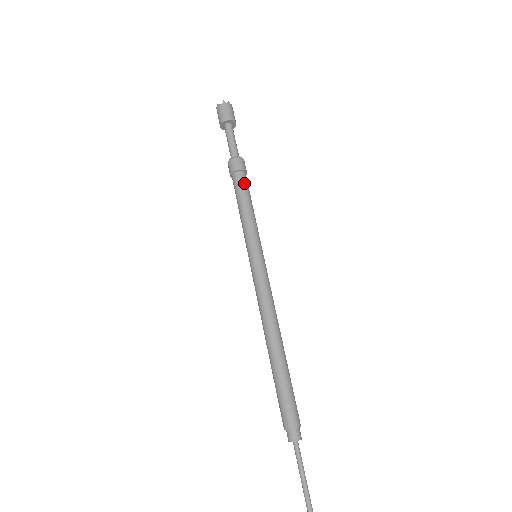
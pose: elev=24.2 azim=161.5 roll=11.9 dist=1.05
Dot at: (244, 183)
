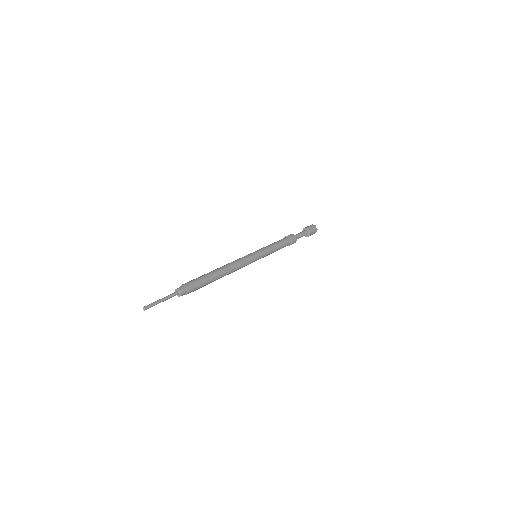
Dot at: (284, 240)
